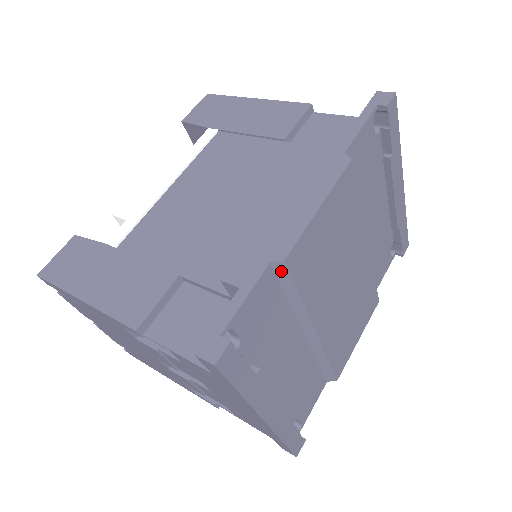
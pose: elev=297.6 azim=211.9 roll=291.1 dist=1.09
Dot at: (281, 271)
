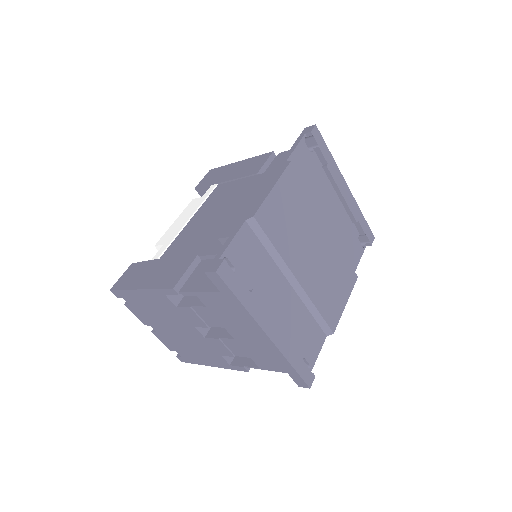
Dot at: (254, 226)
